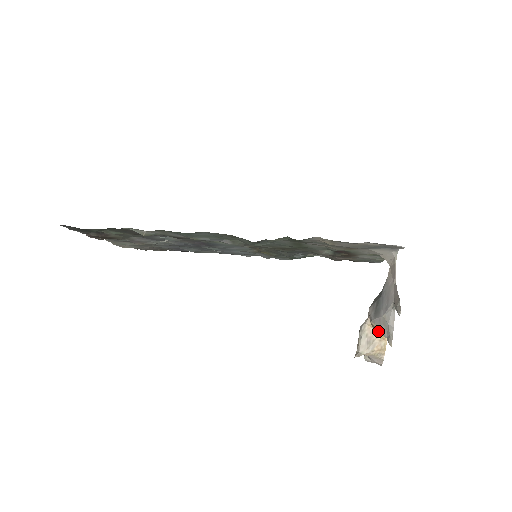
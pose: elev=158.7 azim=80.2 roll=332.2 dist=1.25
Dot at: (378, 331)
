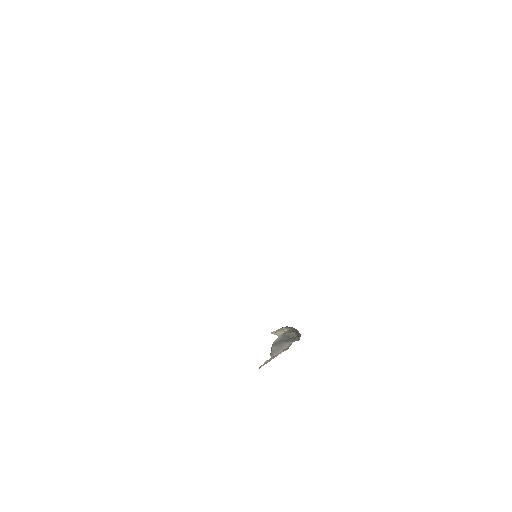
Dot at: occluded
